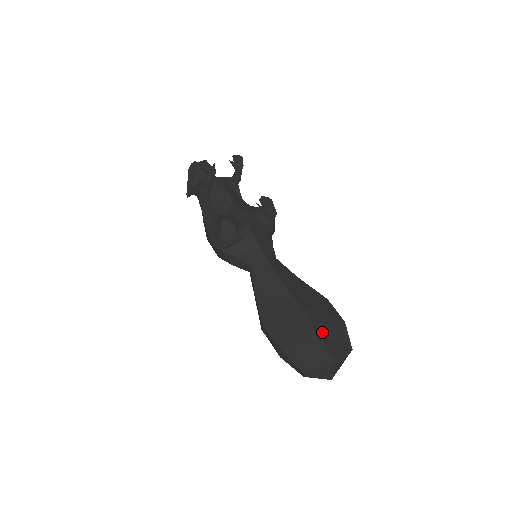
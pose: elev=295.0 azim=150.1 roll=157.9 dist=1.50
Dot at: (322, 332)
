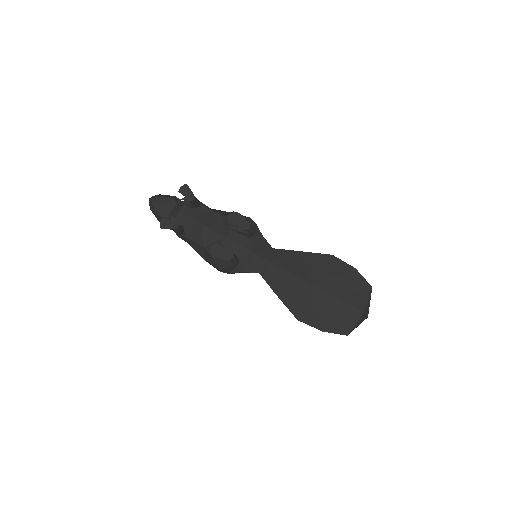
Dot at: (342, 295)
